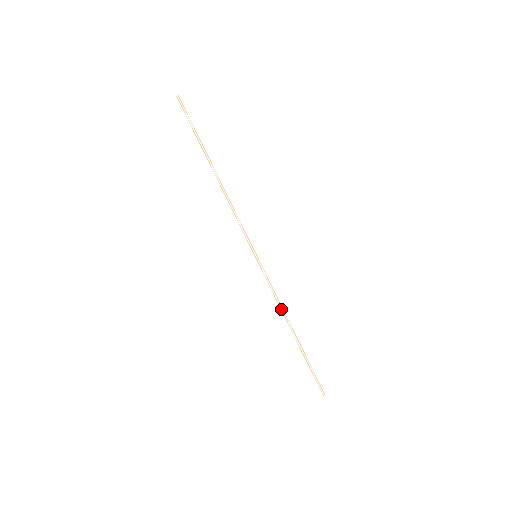
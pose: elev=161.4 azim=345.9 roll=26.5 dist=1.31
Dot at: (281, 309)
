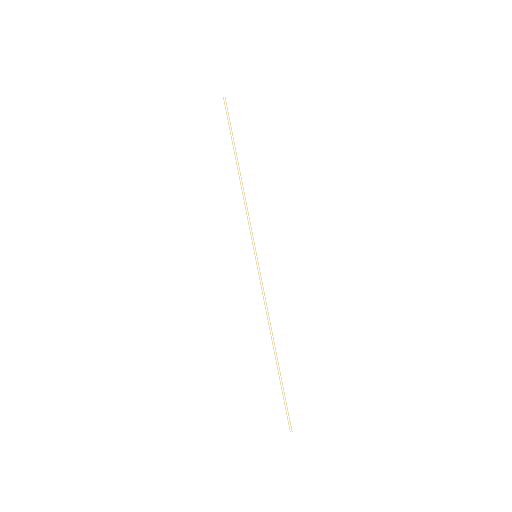
Dot at: (267, 318)
